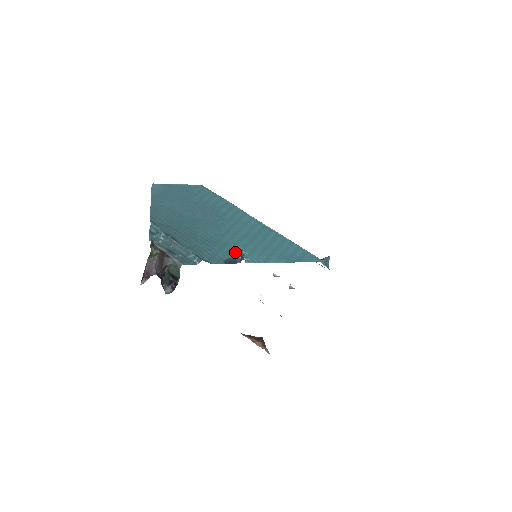
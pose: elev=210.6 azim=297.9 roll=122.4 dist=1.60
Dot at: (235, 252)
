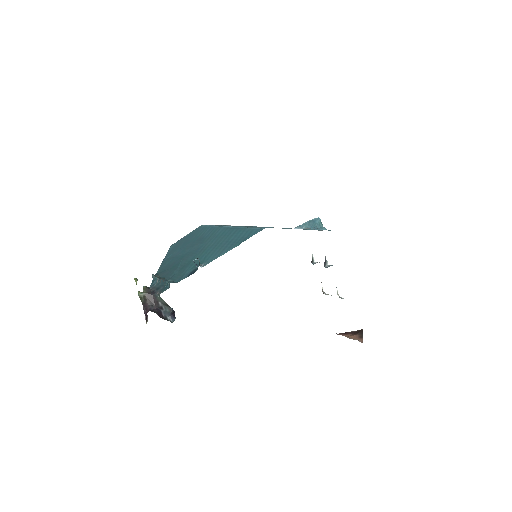
Dot at: occluded
